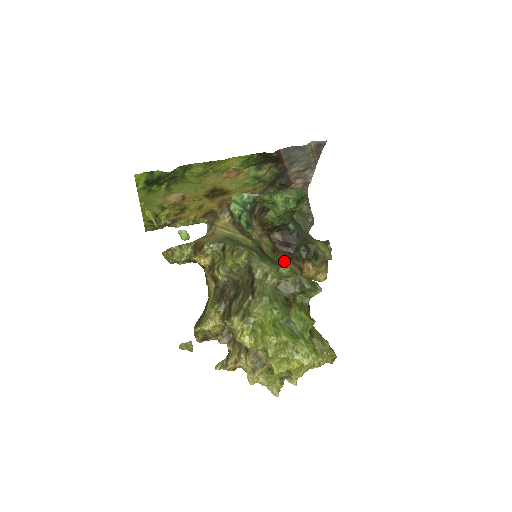
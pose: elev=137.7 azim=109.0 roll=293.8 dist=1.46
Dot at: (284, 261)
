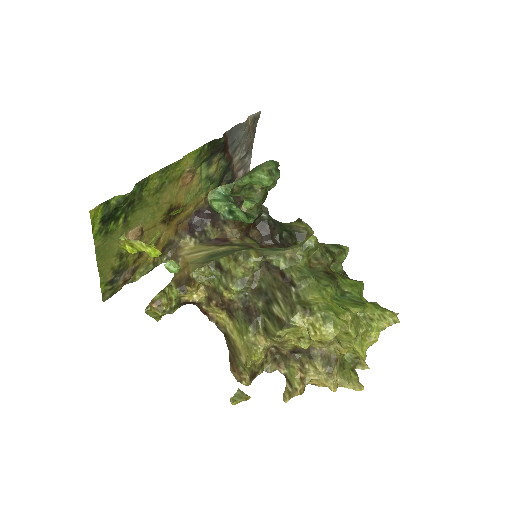
Dot at: occluded
